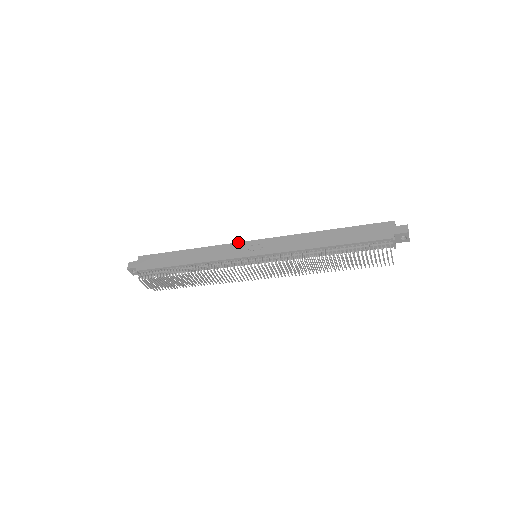
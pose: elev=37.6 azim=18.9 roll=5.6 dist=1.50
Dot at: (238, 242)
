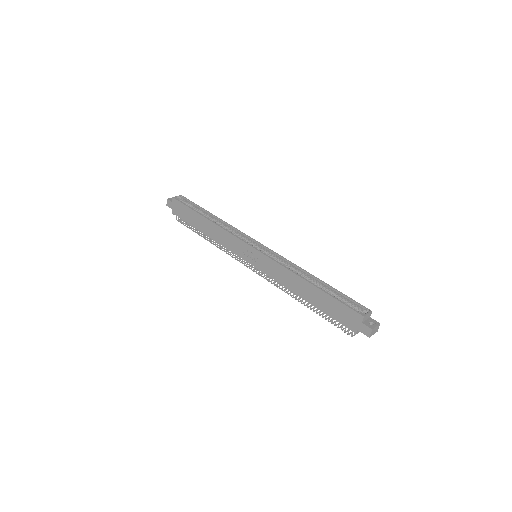
Dot at: (240, 239)
